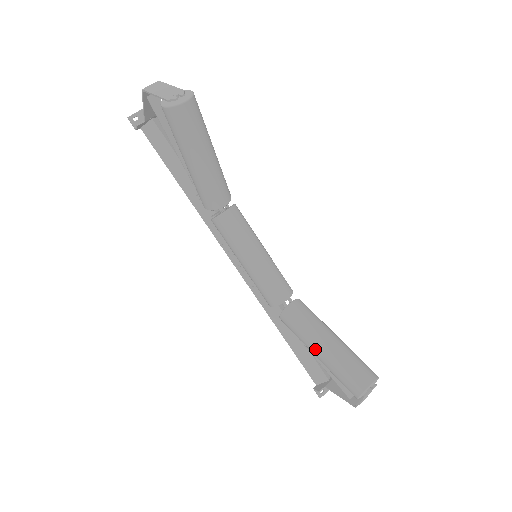
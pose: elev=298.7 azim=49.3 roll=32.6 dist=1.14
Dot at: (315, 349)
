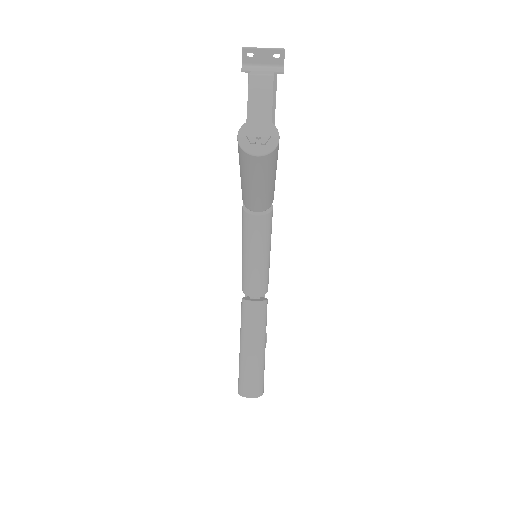
Dot at: (241, 343)
